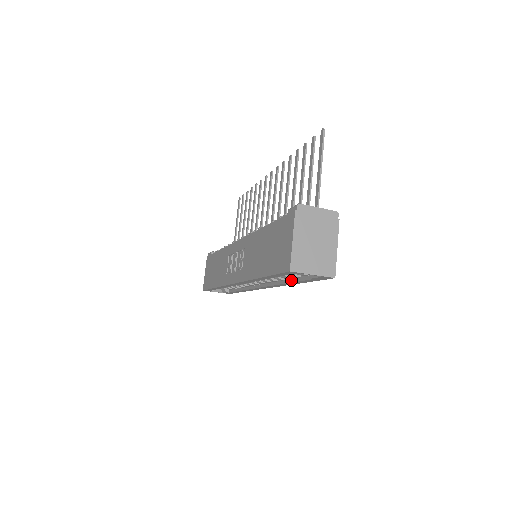
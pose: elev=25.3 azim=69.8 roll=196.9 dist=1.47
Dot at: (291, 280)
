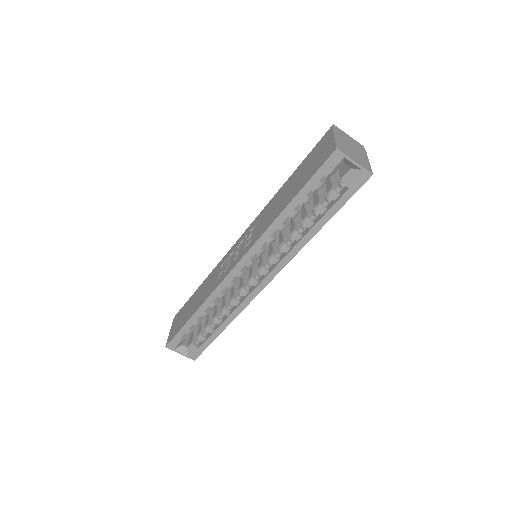
Dot at: (313, 224)
